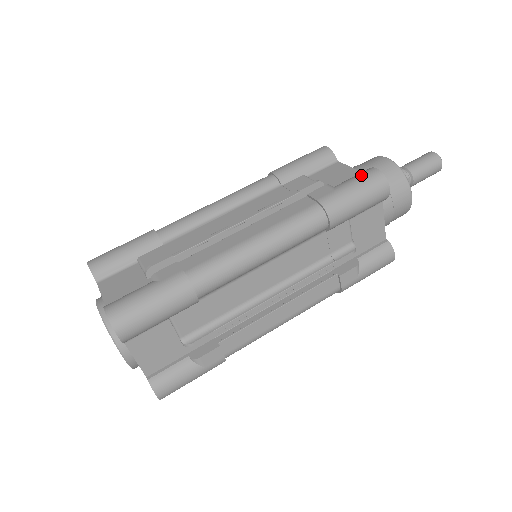
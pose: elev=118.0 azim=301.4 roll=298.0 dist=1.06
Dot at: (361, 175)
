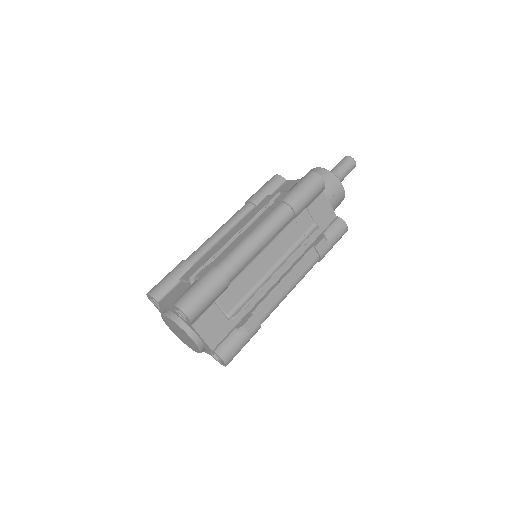
Dot at: (303, 178)
